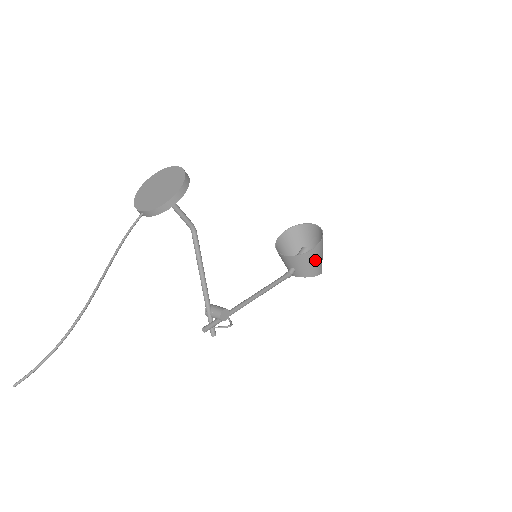
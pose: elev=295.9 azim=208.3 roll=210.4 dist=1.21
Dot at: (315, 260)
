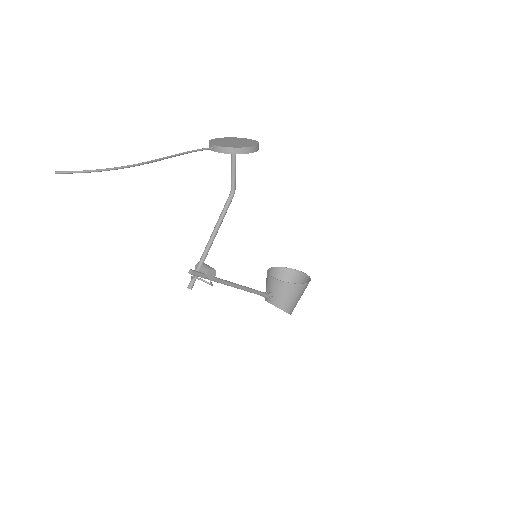
Dot at: (294, 296)
